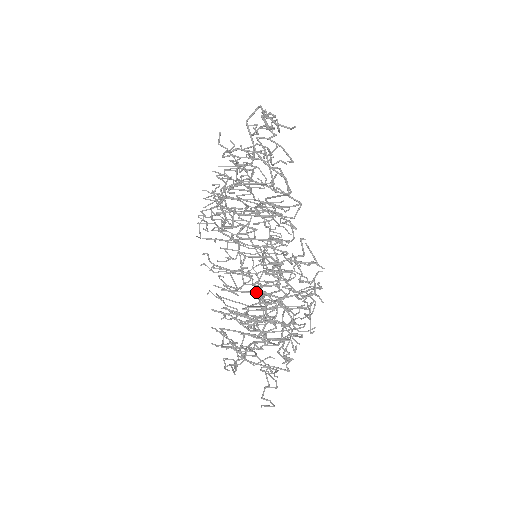
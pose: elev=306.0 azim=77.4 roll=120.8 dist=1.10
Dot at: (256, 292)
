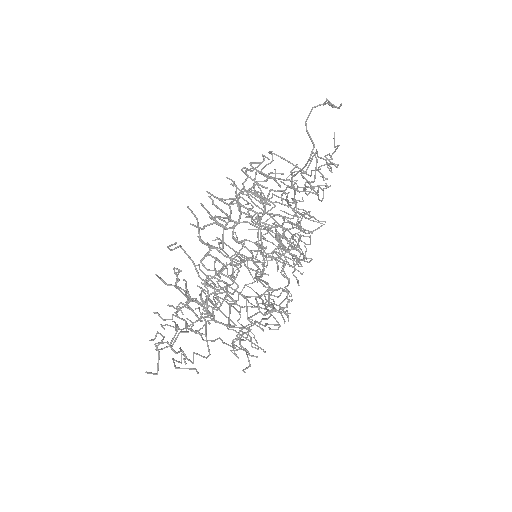
Dot at: (230, 202)
